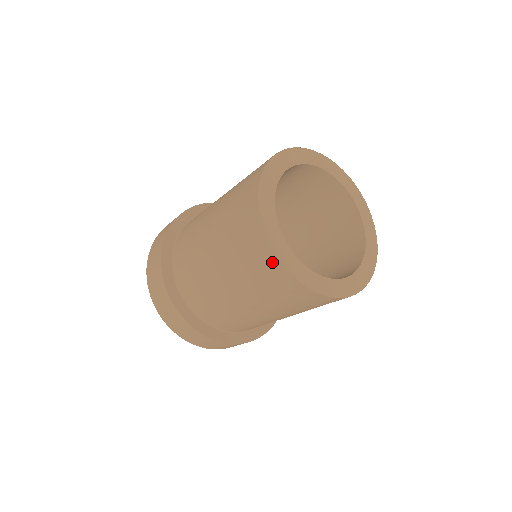
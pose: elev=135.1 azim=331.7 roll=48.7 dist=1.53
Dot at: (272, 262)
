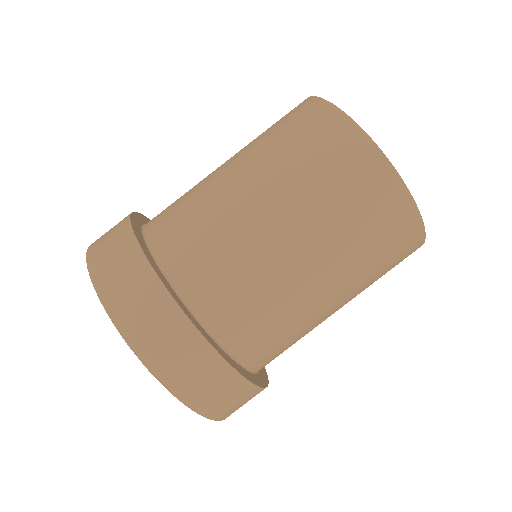
Dot at: (397, 197)
